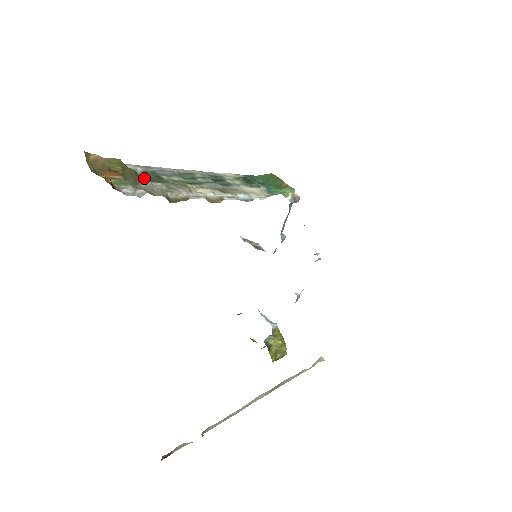
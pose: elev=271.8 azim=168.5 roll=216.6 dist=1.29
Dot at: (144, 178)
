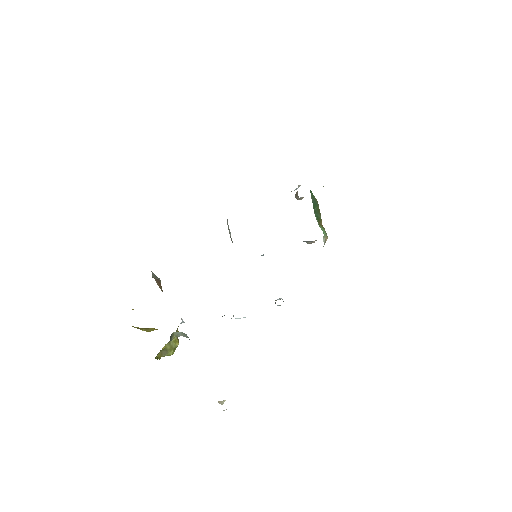
Dot at: occluded
